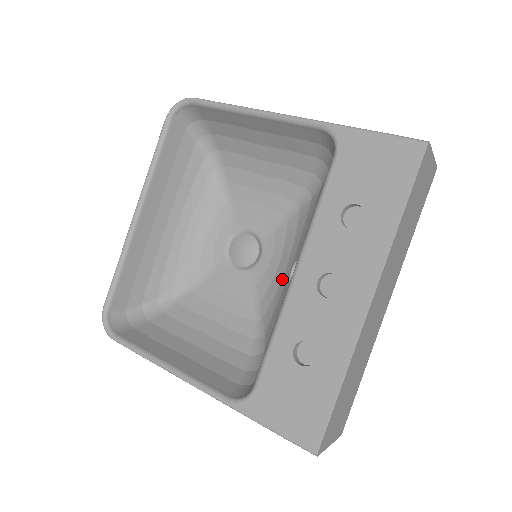
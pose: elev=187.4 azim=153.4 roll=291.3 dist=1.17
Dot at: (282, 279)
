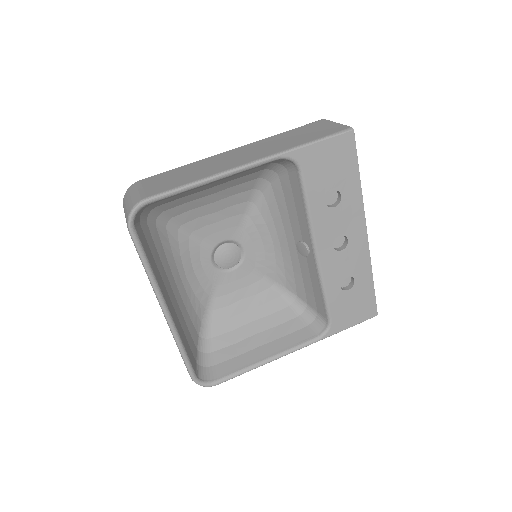
Dot at: (275, 253)
